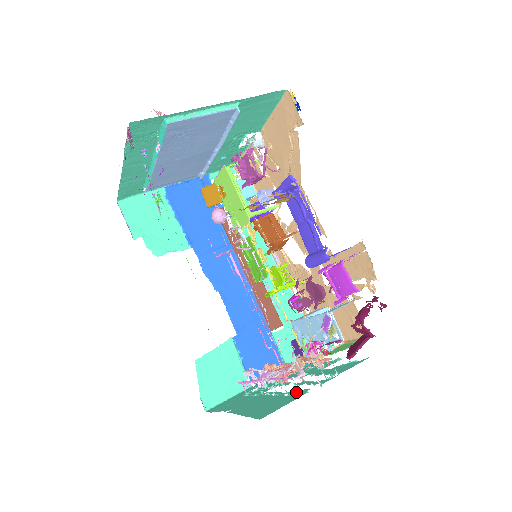
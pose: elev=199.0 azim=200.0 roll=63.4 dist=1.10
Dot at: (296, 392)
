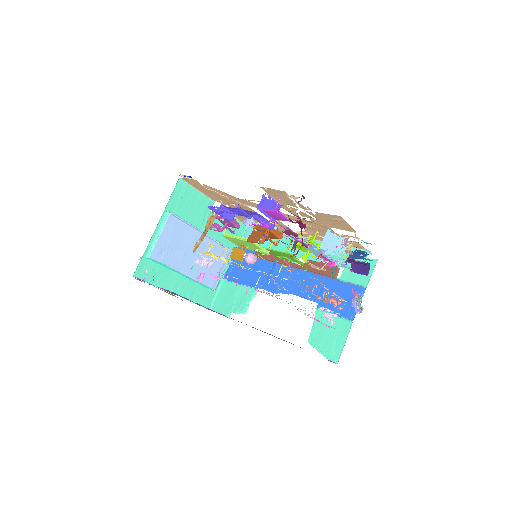
Dot at: occluded
